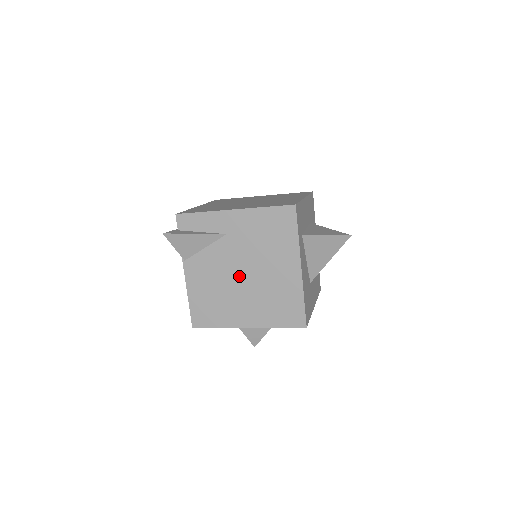
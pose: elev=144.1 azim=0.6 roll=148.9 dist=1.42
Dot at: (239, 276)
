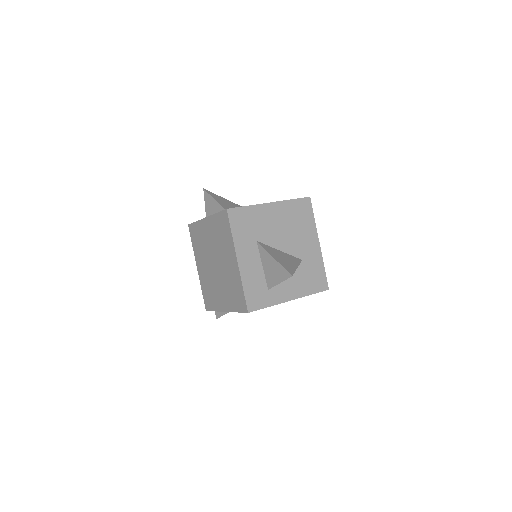
Dot at: occluded
